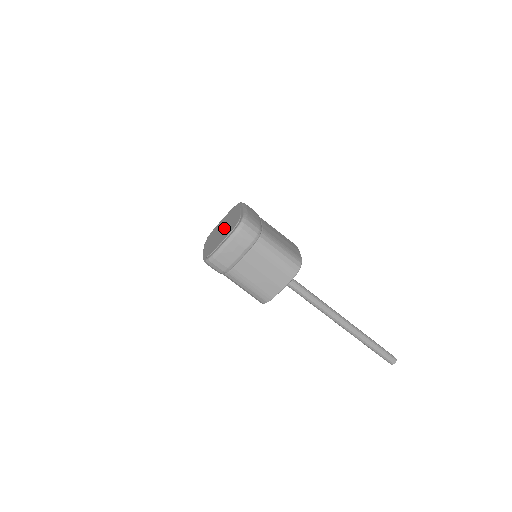
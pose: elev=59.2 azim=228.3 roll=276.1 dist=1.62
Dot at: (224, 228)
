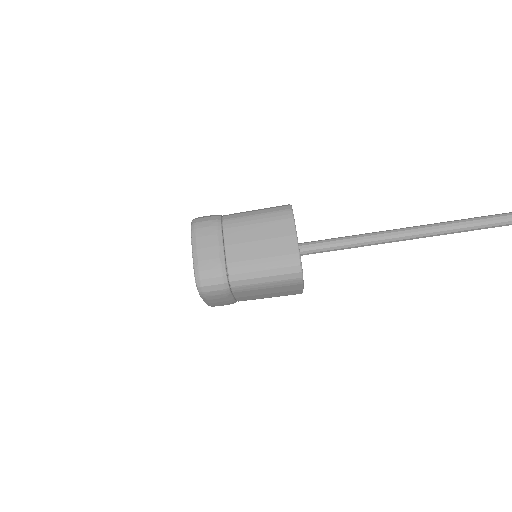
Dot at: occluded
